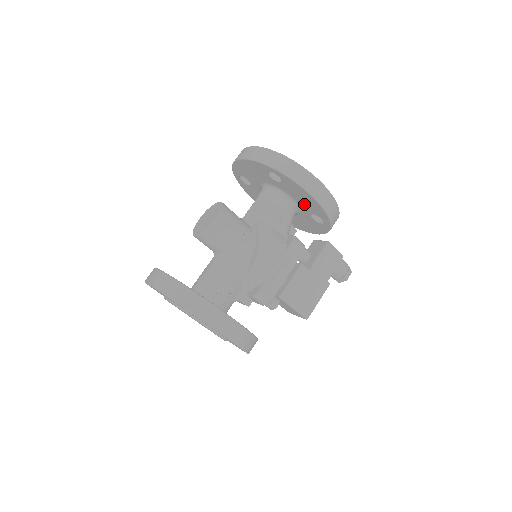
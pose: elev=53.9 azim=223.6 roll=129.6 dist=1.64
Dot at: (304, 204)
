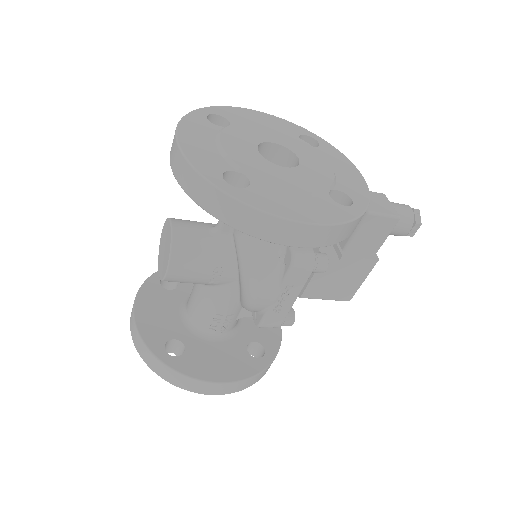
Dot at: occluded
